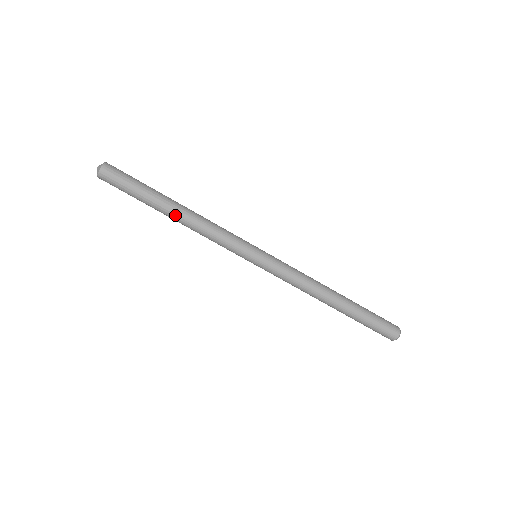
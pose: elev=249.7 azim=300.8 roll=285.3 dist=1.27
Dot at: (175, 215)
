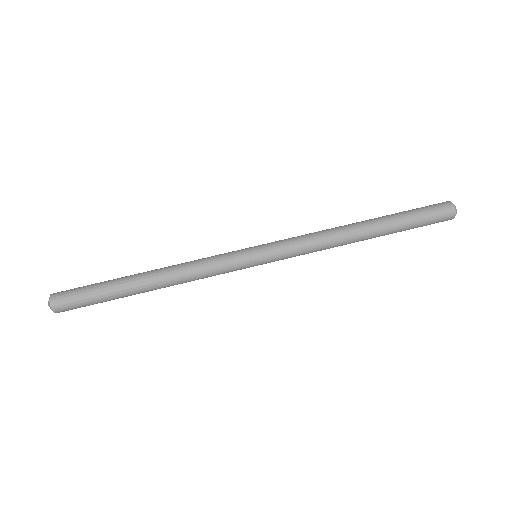
Dot at: (151, 287)
